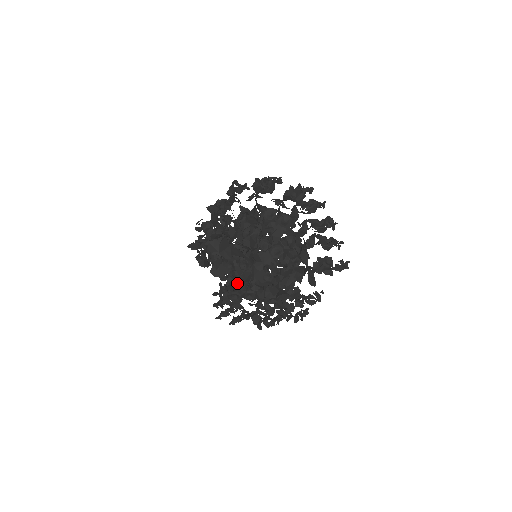
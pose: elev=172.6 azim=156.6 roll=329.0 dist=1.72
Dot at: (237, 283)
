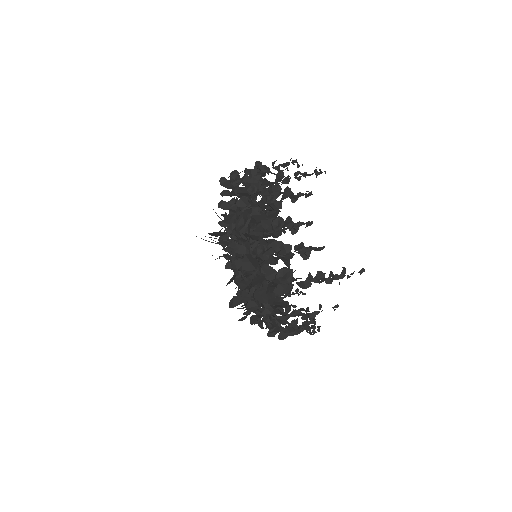
Dot at: occluded
